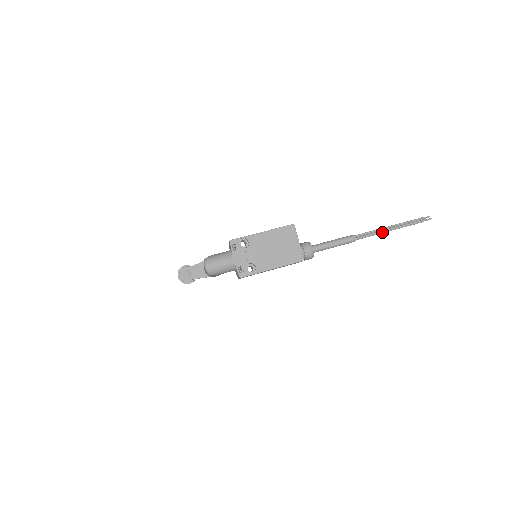
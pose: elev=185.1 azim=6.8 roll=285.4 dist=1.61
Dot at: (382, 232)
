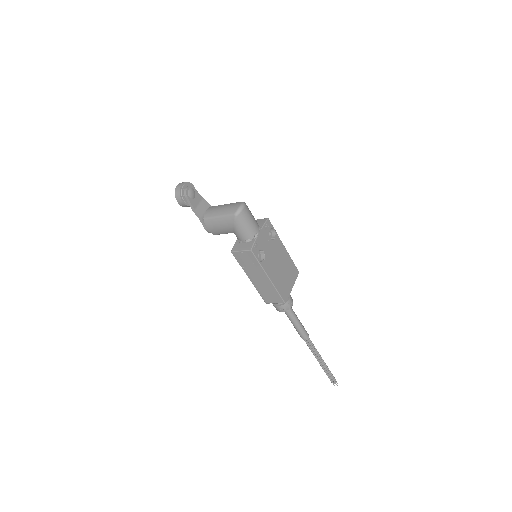
Dot at: (316, 356)
